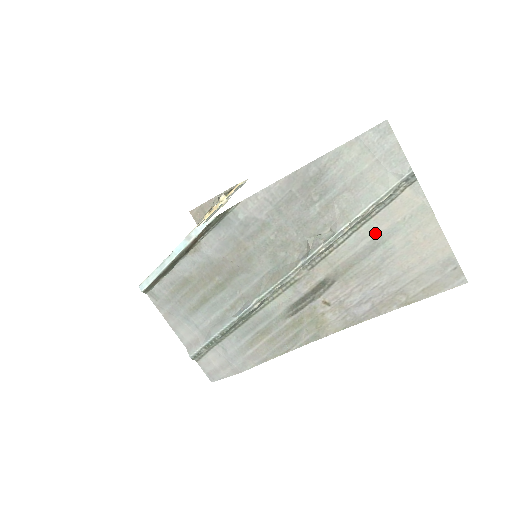
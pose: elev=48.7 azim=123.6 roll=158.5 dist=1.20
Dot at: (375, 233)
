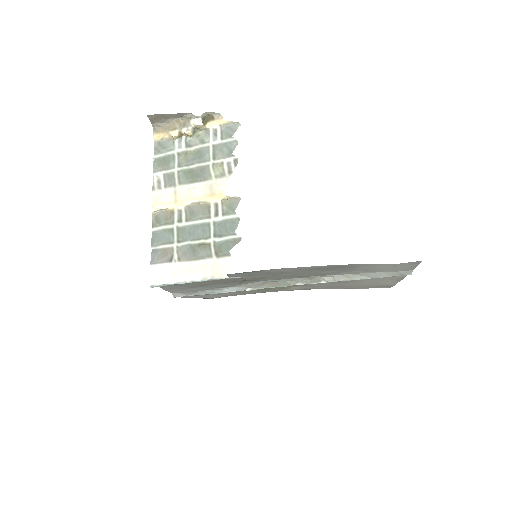
Dot at: occluded
